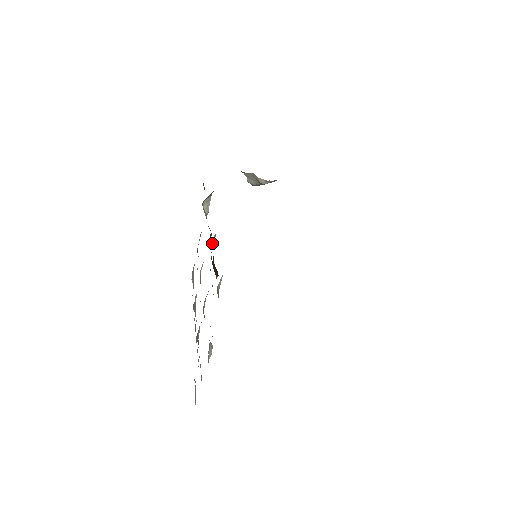
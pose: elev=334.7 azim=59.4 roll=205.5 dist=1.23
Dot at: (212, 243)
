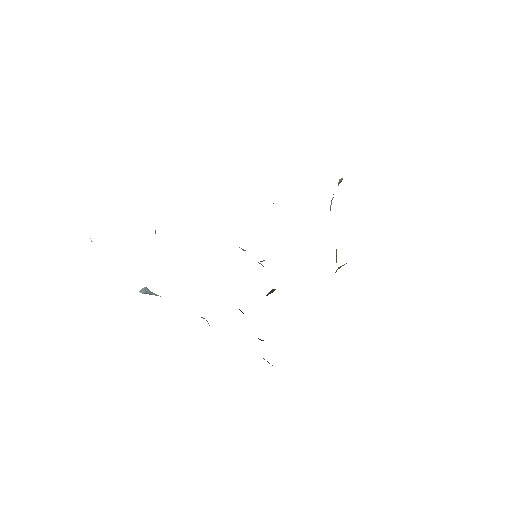
Dot at: occluded
